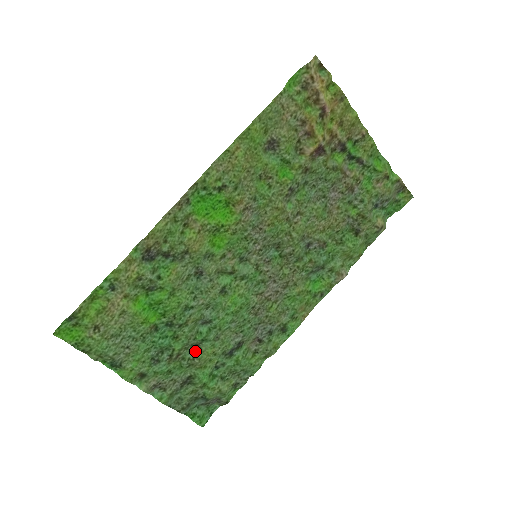
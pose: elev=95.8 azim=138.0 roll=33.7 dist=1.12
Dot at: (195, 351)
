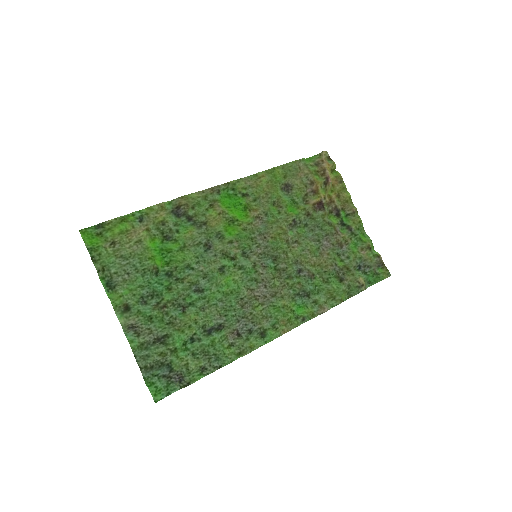
Dot at: (179, 313)
